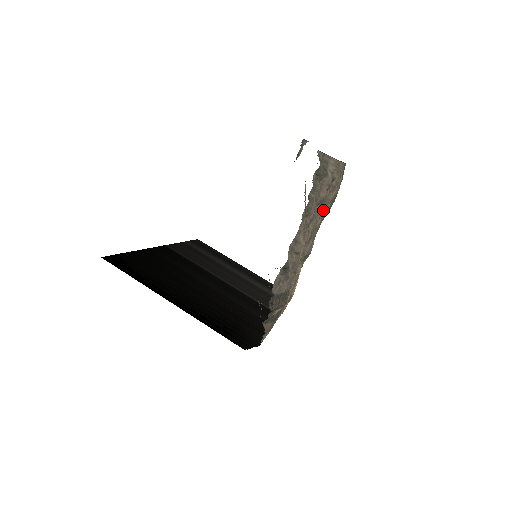
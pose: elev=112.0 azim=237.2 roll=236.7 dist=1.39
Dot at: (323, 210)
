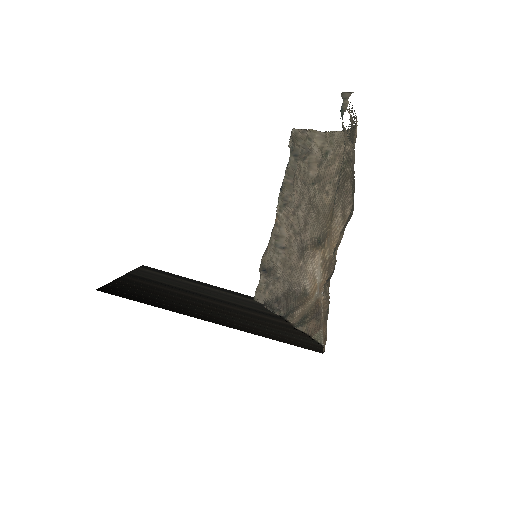
Dot at: (329, 186)
